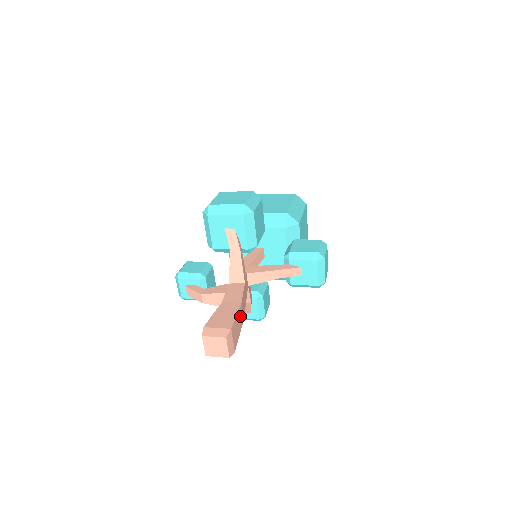
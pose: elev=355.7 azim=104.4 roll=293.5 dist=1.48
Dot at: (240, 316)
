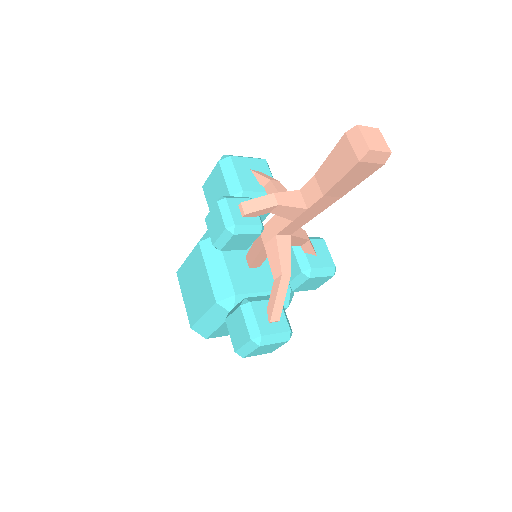
Dot at: occluded
